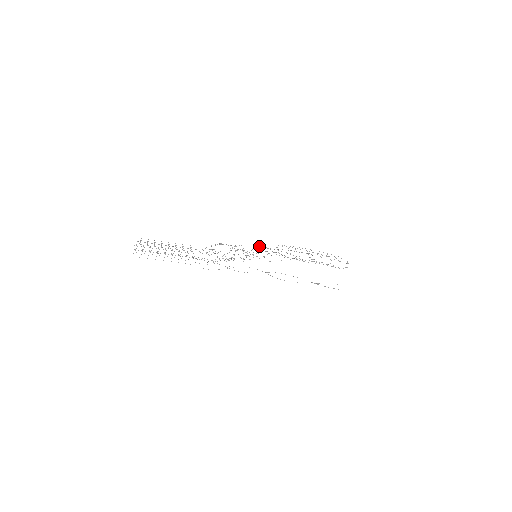
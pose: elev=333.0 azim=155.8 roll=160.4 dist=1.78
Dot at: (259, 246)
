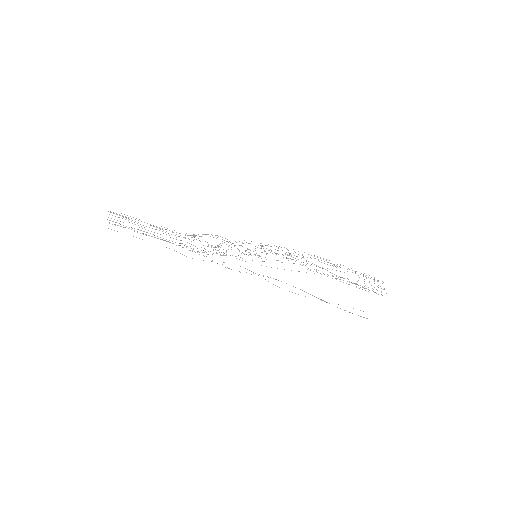
Dot at: (262, 246)
